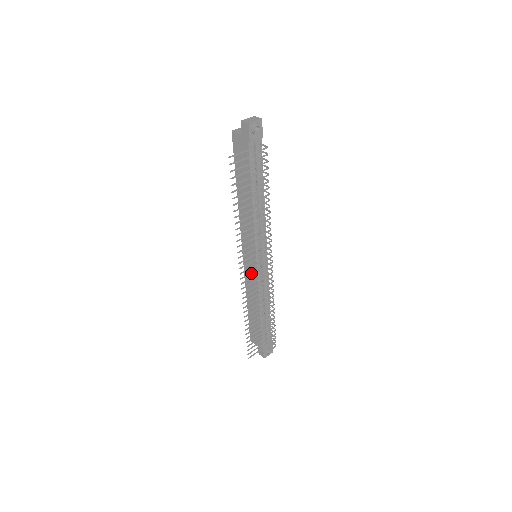
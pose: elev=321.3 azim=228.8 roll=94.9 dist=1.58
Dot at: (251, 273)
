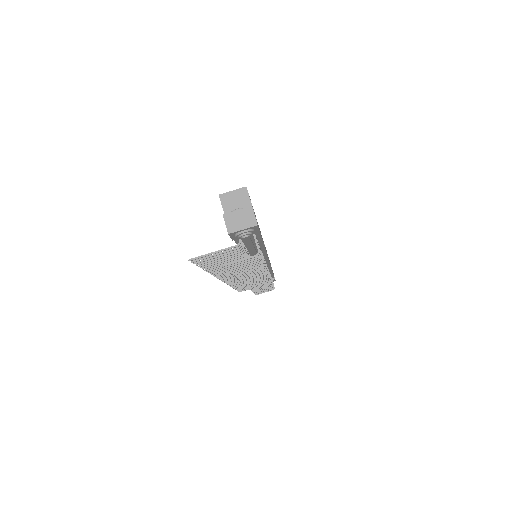
Dot at: occluded
